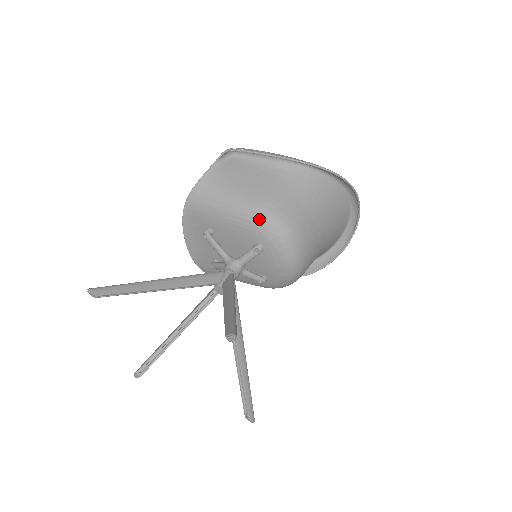
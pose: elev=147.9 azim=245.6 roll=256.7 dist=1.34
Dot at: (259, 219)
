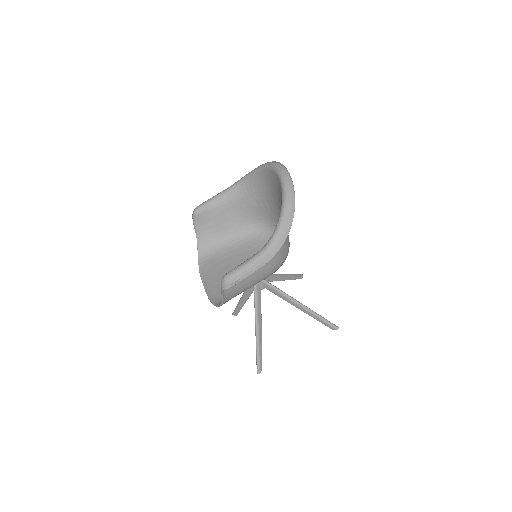
Dot at: occluded
